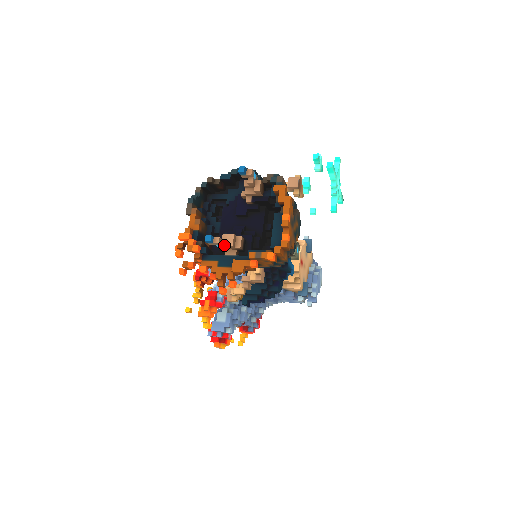
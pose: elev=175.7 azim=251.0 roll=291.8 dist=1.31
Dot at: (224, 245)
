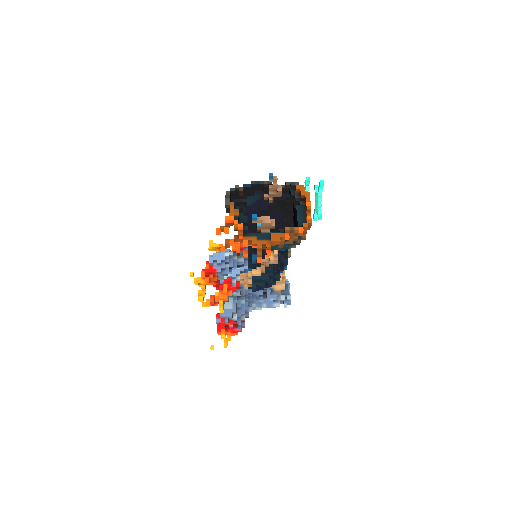
Dot at: (264, 223)
